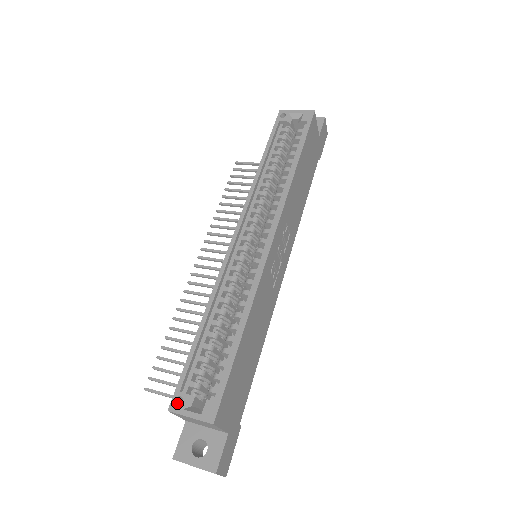
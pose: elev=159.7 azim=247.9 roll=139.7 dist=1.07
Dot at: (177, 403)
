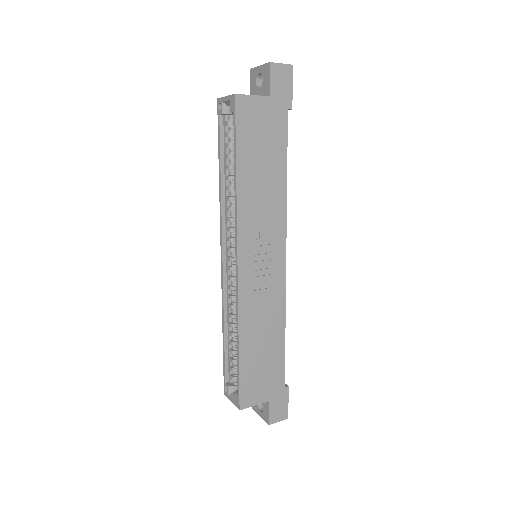
Dot at: occluded
